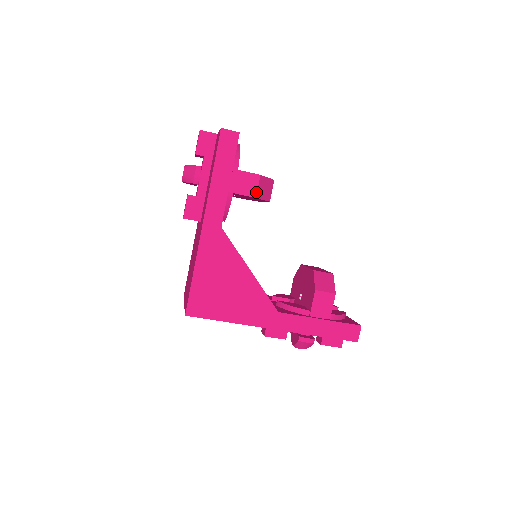
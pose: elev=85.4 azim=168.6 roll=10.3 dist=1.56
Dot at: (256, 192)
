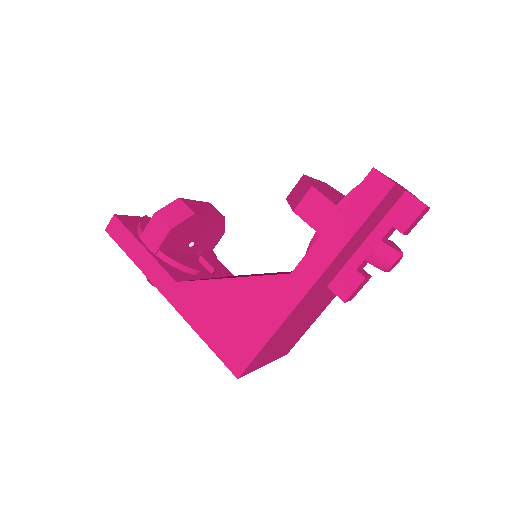
Dot at: (166, 226)
